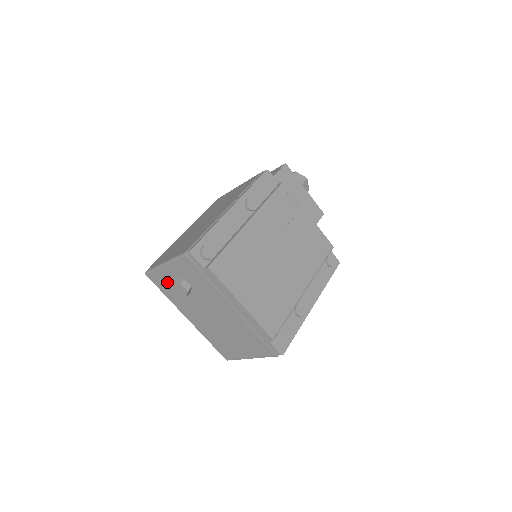
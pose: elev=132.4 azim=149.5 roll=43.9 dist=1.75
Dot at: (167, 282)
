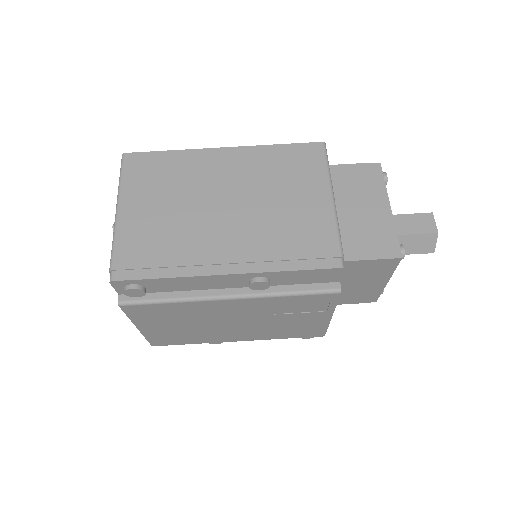
Dot at: occluded
